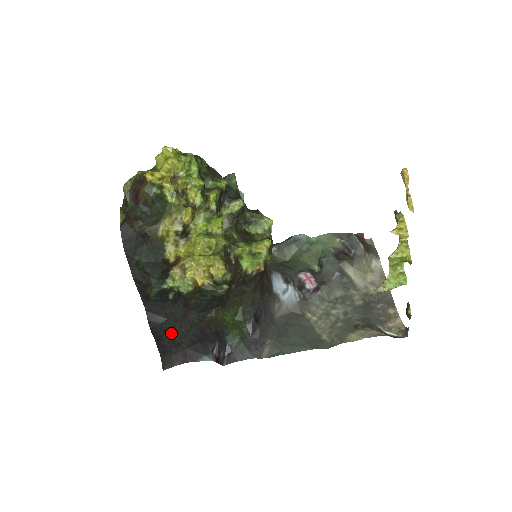
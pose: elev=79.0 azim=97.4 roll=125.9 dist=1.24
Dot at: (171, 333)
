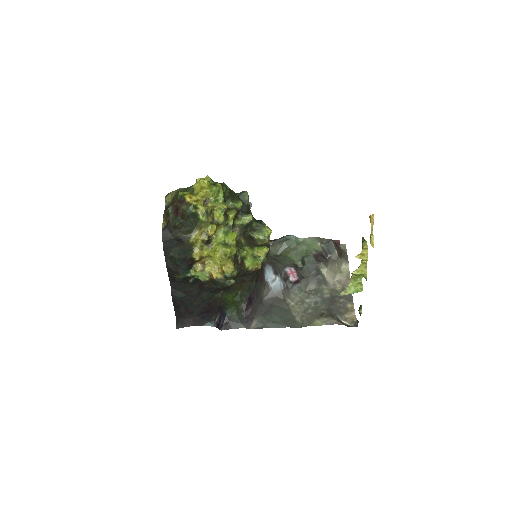
Dot at: (187, 304)
